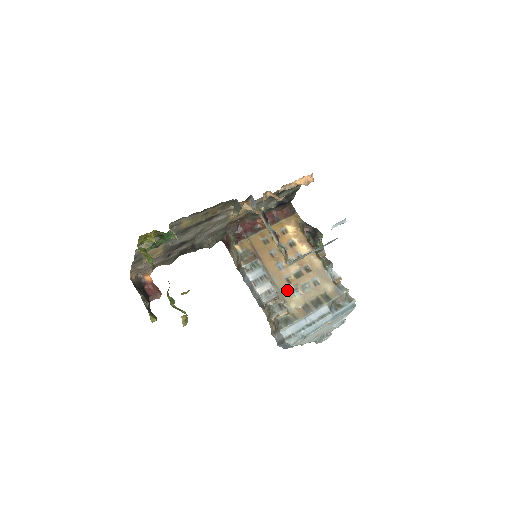
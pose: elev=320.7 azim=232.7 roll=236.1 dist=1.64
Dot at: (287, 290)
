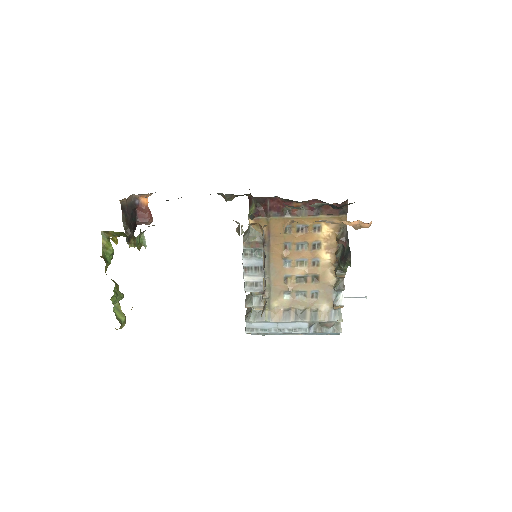
Dot at: (278, 288)
